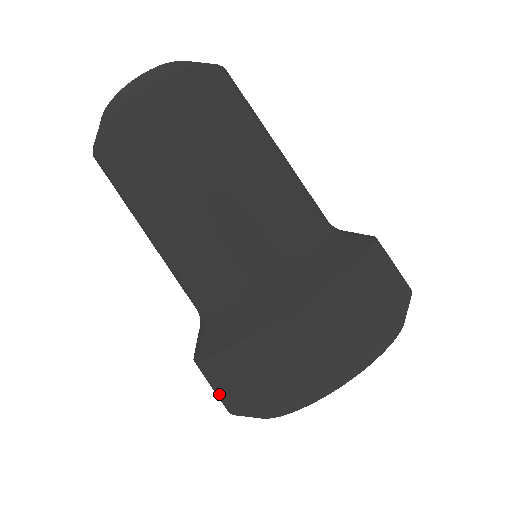
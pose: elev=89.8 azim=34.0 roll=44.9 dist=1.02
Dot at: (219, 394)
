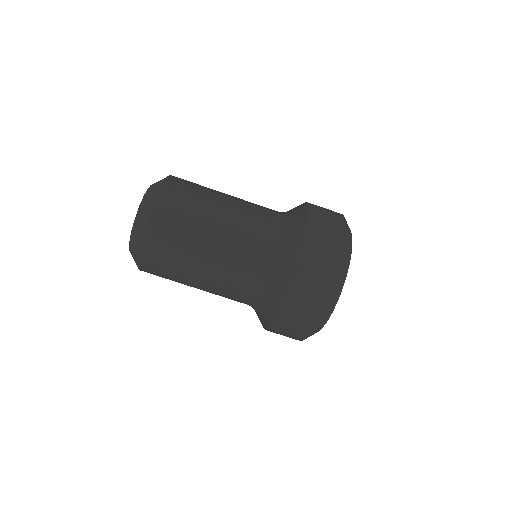
Dot at: occluded
